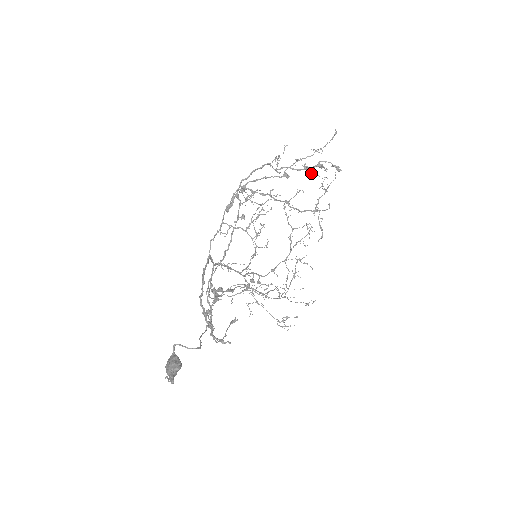
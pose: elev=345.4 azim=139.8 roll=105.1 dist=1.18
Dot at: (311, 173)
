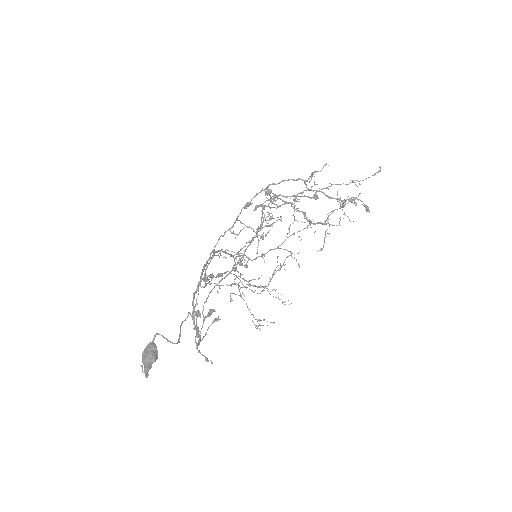
Dot at: (341, 204)
